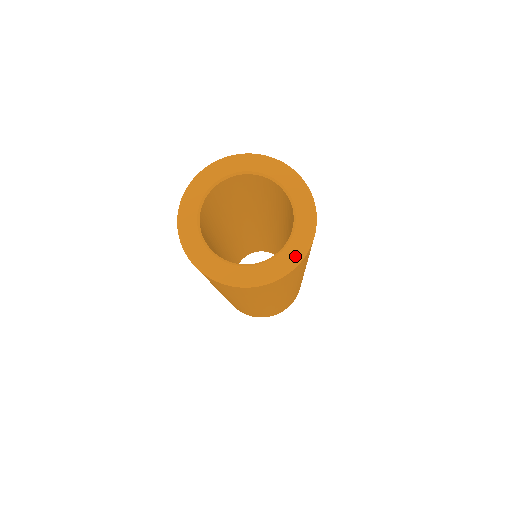
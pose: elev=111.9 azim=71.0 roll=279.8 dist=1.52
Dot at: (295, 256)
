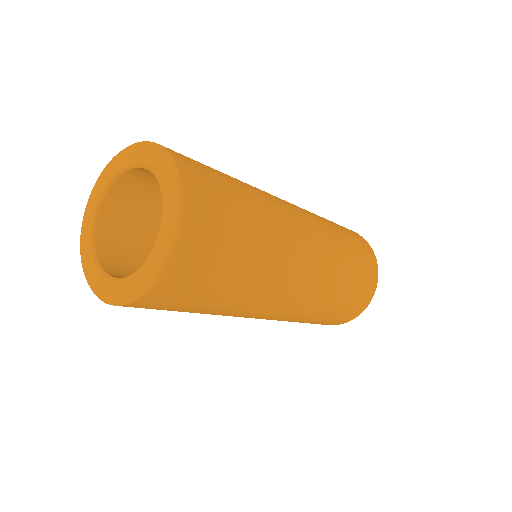
Dot at: (159, 260)
